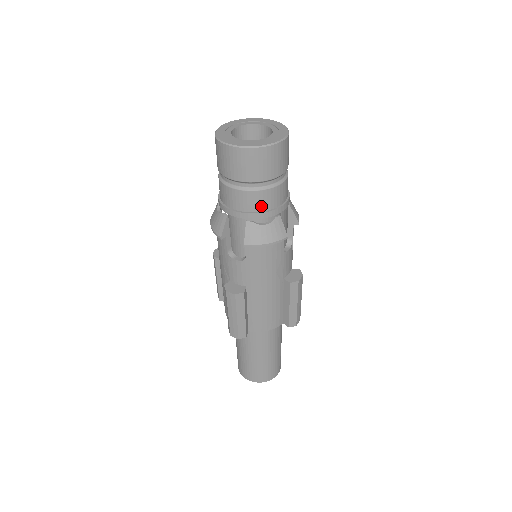
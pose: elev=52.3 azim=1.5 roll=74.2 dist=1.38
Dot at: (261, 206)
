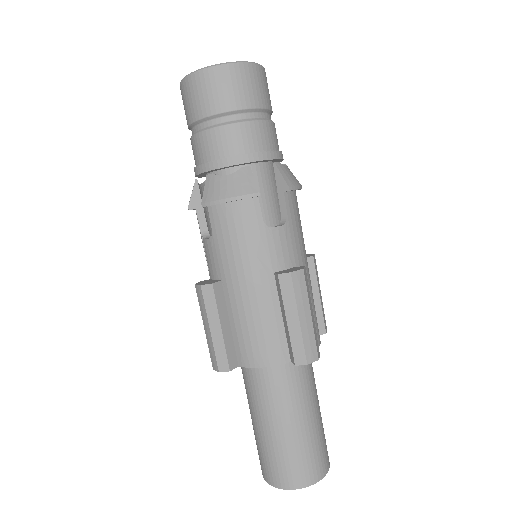
Dot at: (276, 144)
